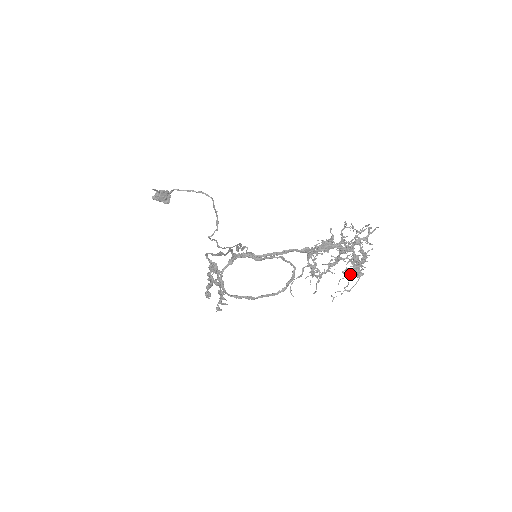
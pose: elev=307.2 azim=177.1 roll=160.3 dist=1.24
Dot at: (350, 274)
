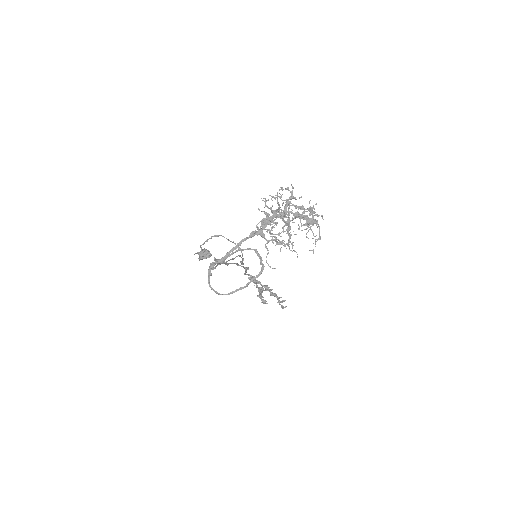
Dot at: (309, 227)
